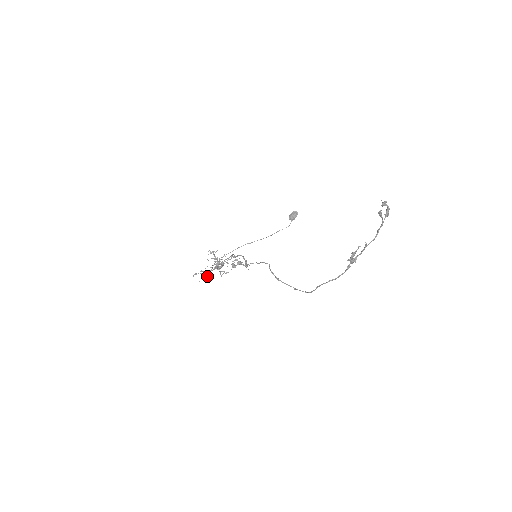
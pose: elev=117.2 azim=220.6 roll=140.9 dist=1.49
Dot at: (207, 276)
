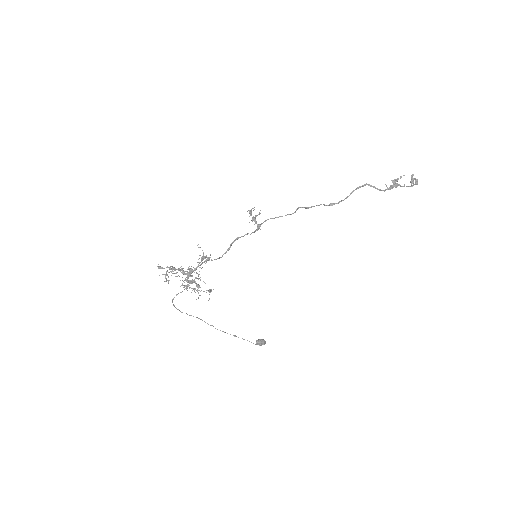
Dot at: (177, 269)
